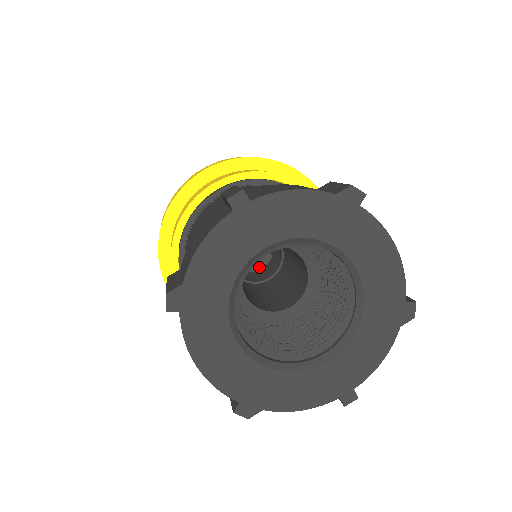
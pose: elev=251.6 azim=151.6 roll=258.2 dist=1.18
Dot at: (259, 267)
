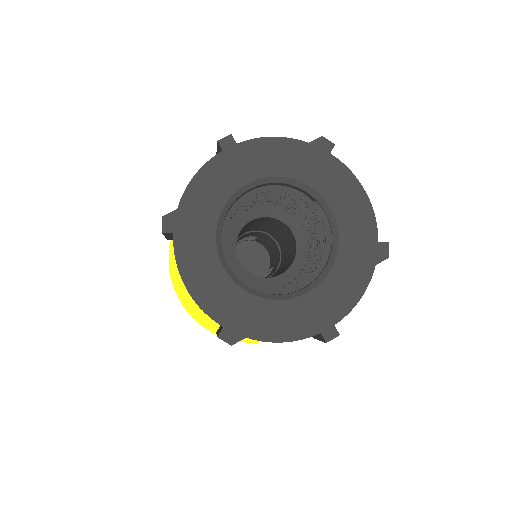
Dot at: occluded
